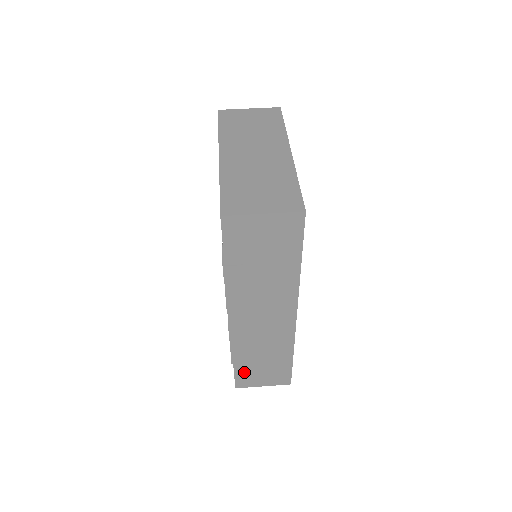
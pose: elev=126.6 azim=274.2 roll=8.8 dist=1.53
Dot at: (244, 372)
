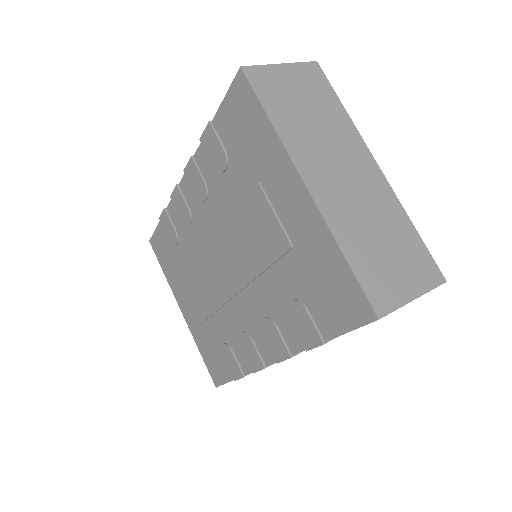
Dot at: occluded
